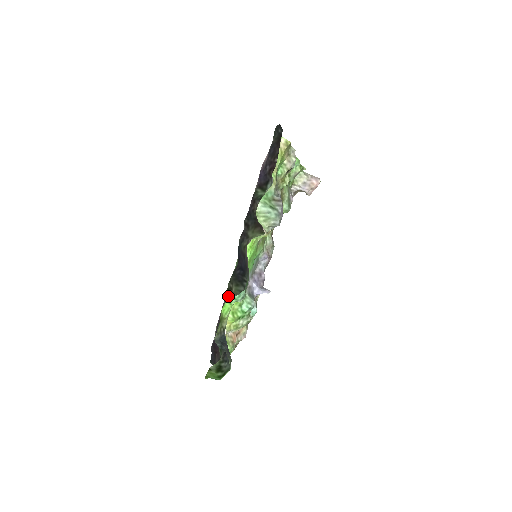
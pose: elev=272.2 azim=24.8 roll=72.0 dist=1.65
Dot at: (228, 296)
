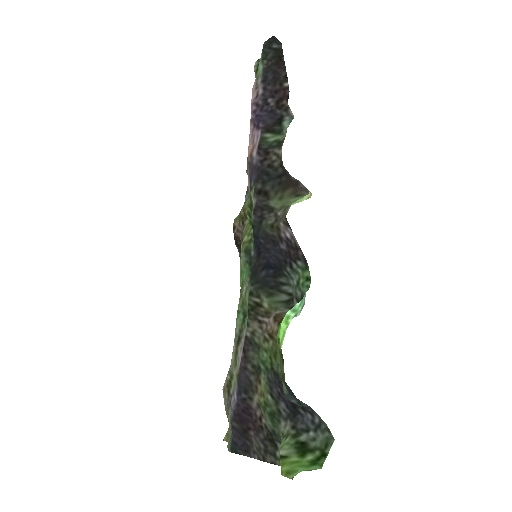
Dot at: (255, 319)
